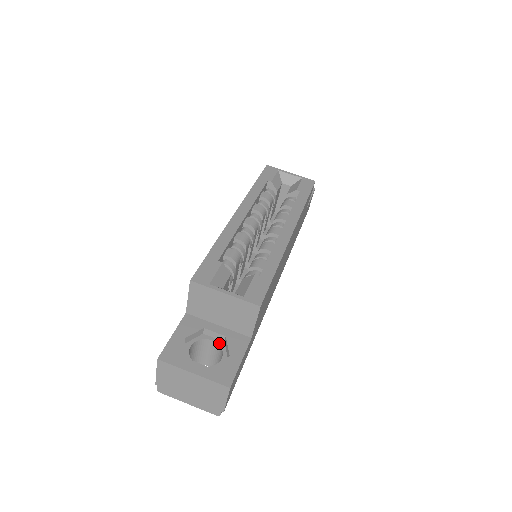
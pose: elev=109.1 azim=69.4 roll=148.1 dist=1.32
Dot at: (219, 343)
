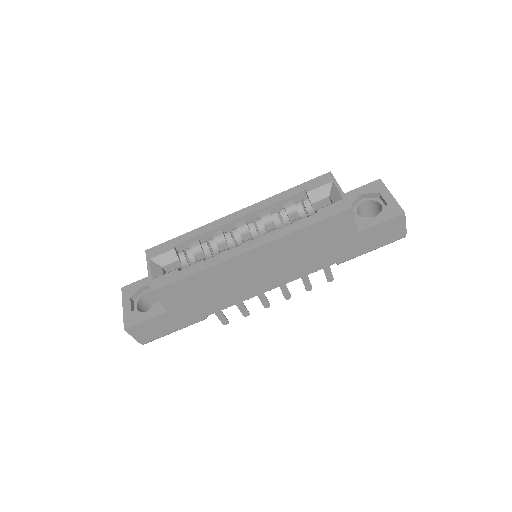
Dot at: occluded
